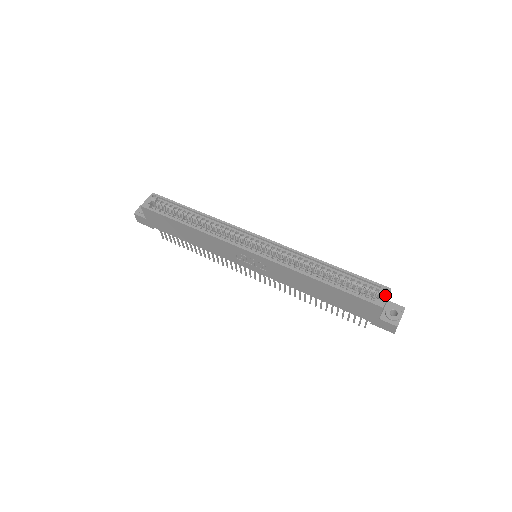
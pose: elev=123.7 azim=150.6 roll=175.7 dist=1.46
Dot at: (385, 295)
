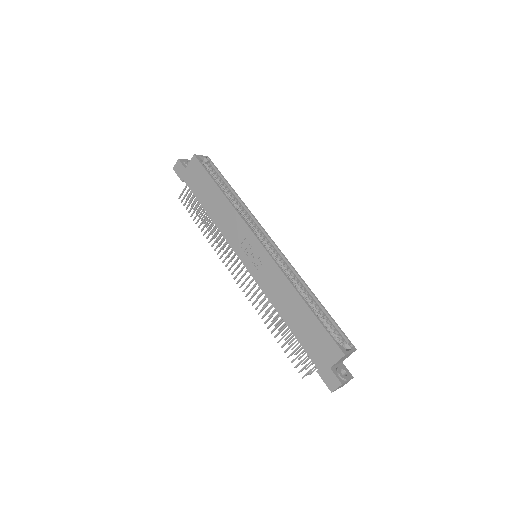
Dot at: (350, 349)
